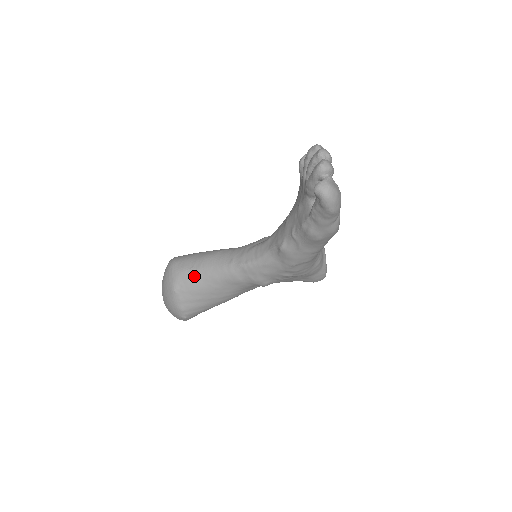
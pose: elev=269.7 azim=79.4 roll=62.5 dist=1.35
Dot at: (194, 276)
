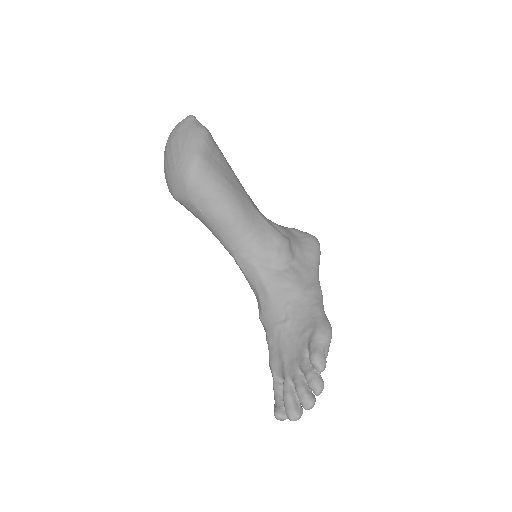
Dot at: (198, 215)
